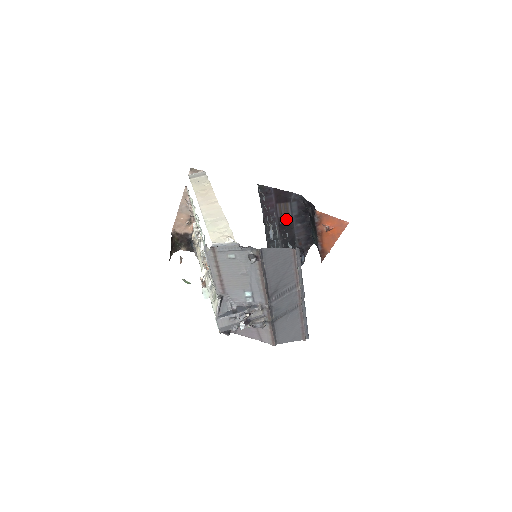
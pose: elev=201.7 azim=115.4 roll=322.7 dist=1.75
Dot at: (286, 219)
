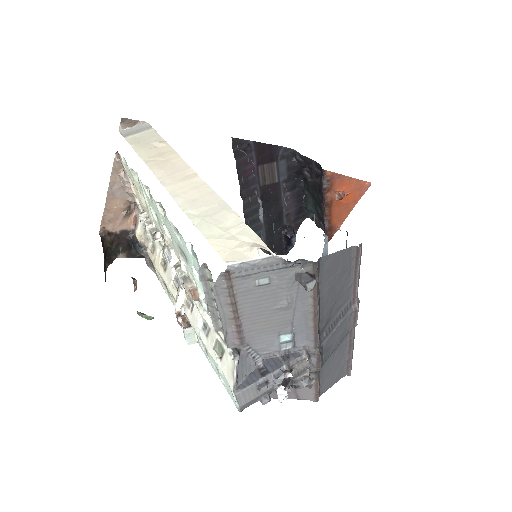
Dot at: (271, 187)
